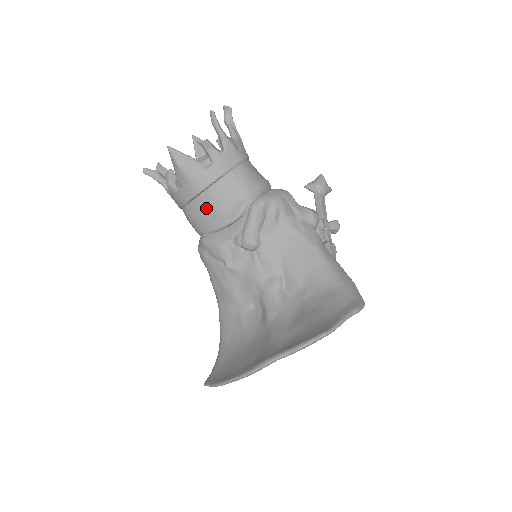
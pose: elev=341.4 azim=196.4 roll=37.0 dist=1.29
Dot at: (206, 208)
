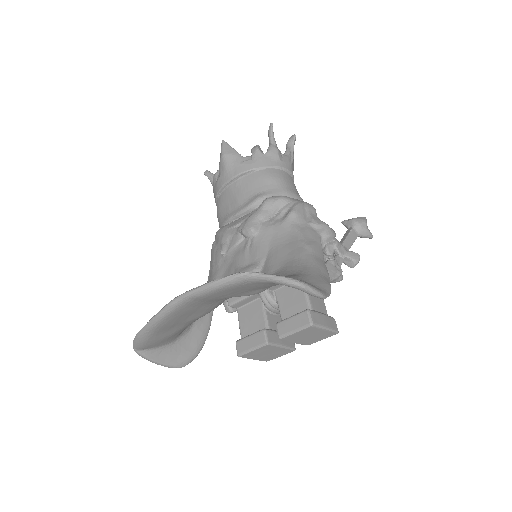
Dot at: (230, 197)
